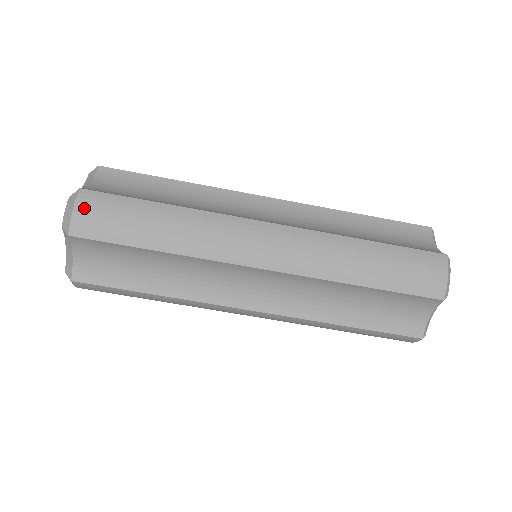
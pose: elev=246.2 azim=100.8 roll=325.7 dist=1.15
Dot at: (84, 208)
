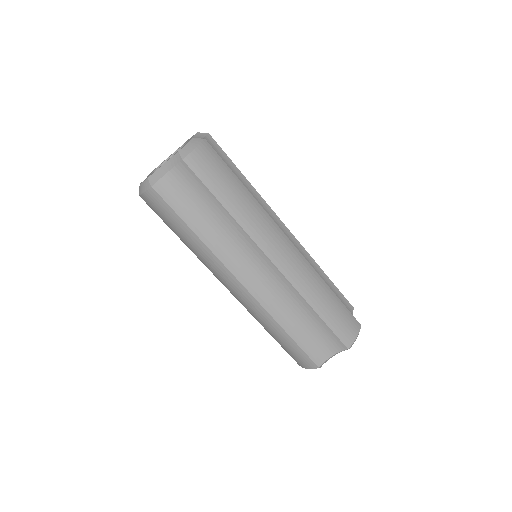
Dot at: (202, 152)
